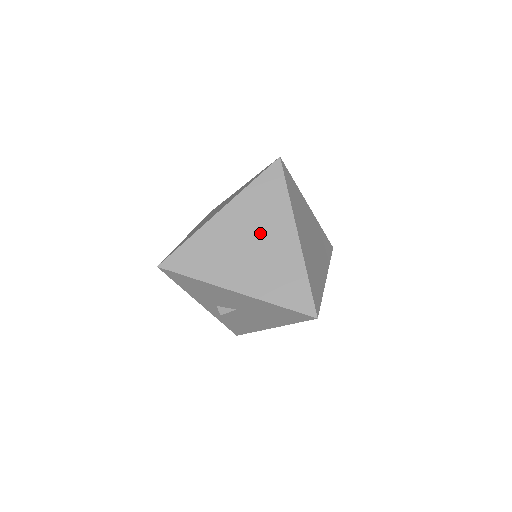
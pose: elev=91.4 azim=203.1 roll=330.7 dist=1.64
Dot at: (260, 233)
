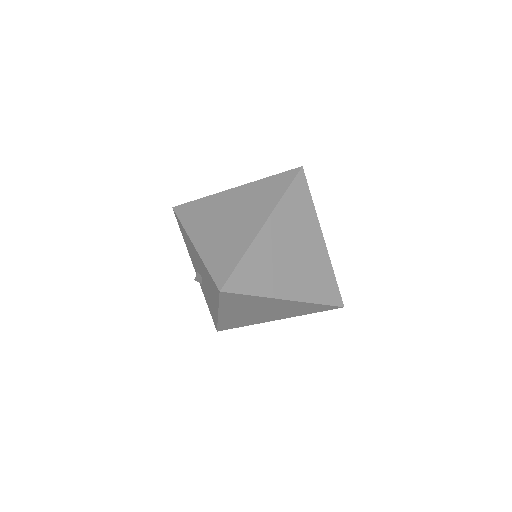
Dot at: (242, 212)
